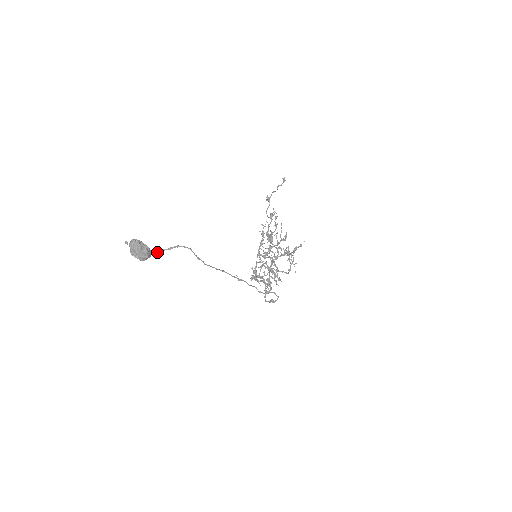
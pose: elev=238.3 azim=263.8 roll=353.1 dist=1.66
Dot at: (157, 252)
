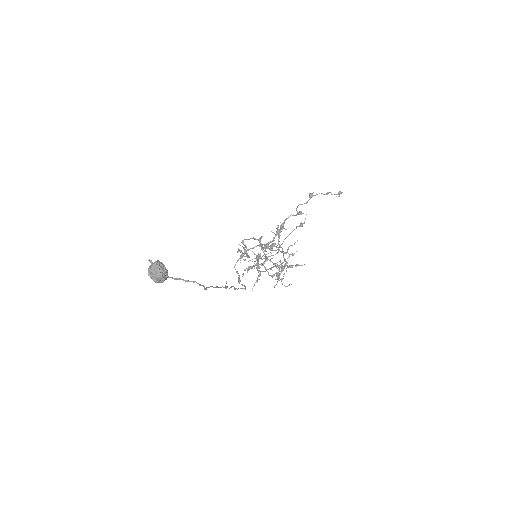
Dot at: (173, 278)
